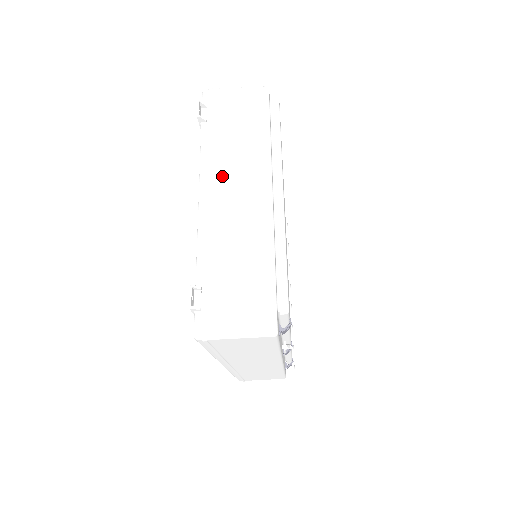
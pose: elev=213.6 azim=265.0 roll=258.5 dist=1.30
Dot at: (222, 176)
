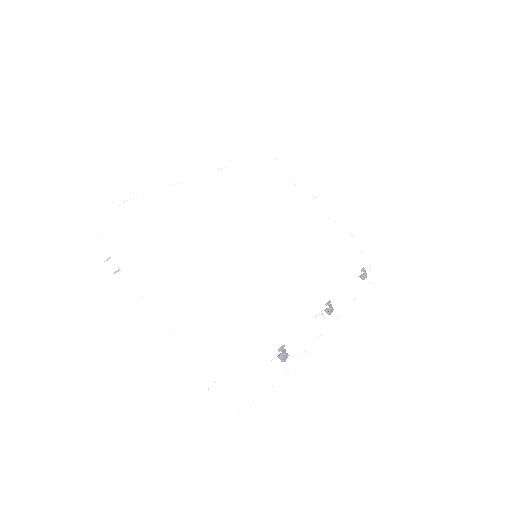
Dot at: (159, 301)
